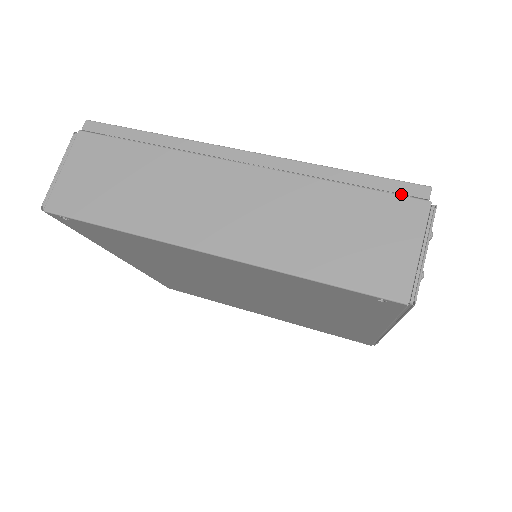
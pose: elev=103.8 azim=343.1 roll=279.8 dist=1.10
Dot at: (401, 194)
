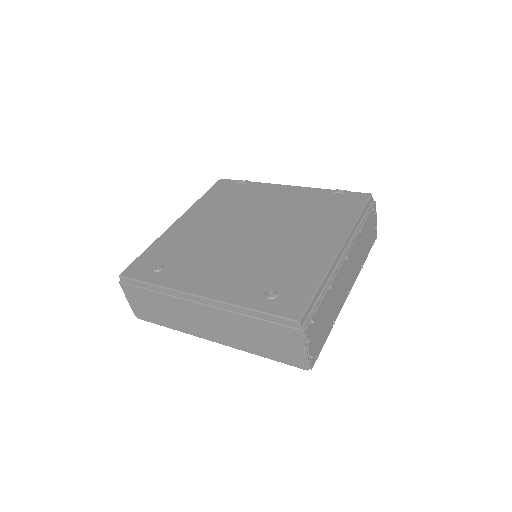
Dot at: (289, 314)
